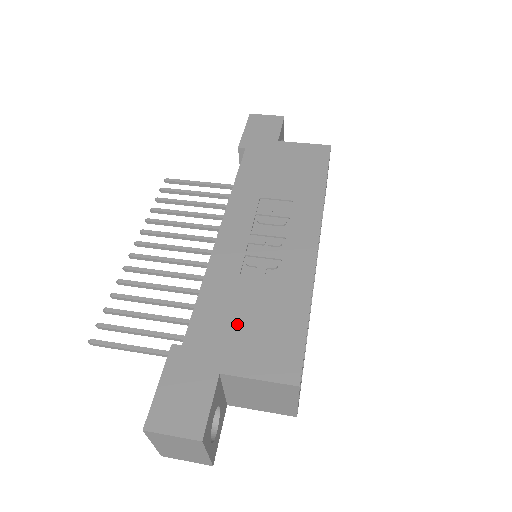
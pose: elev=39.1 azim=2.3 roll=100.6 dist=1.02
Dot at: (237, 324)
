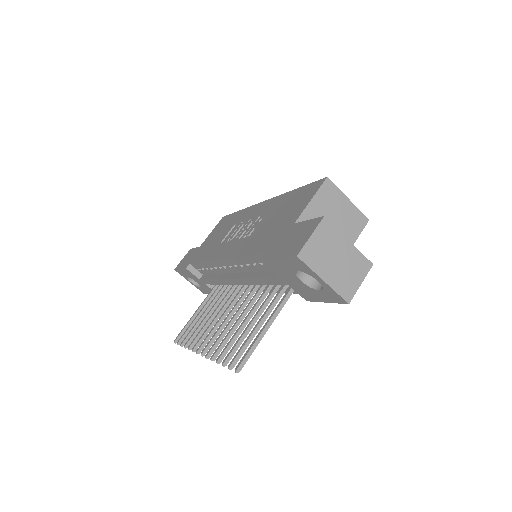
Dot at: (275, 225)
